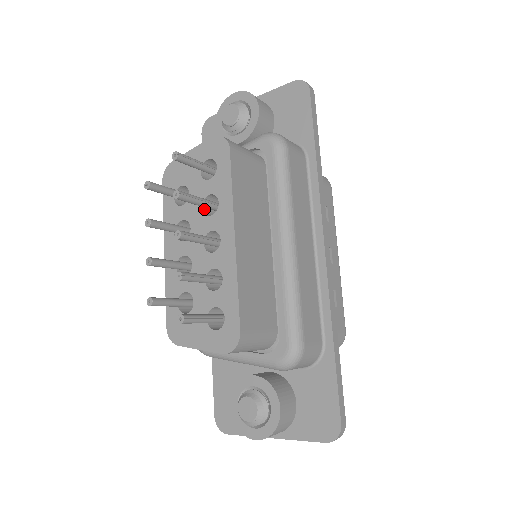
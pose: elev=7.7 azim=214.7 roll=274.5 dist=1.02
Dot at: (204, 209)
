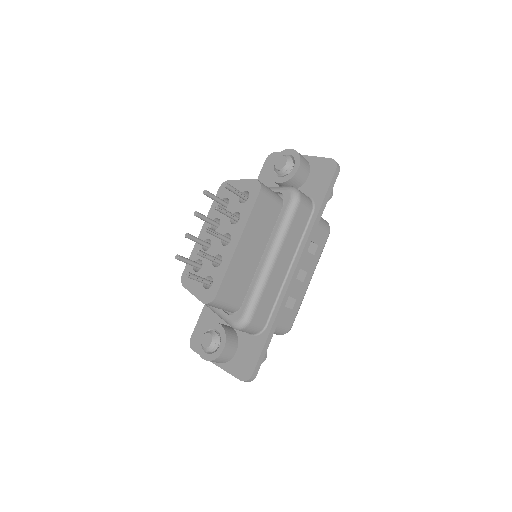
Dot at: occluded
